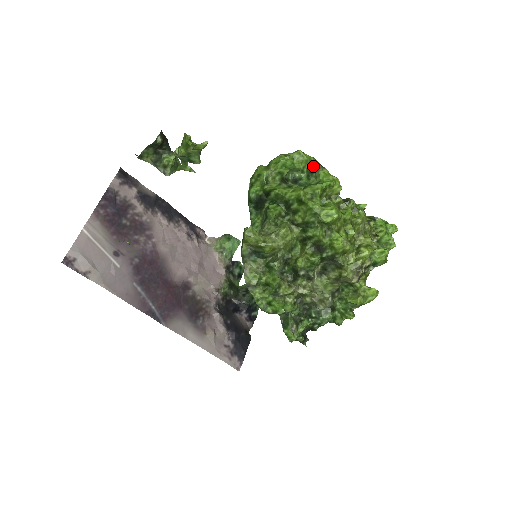
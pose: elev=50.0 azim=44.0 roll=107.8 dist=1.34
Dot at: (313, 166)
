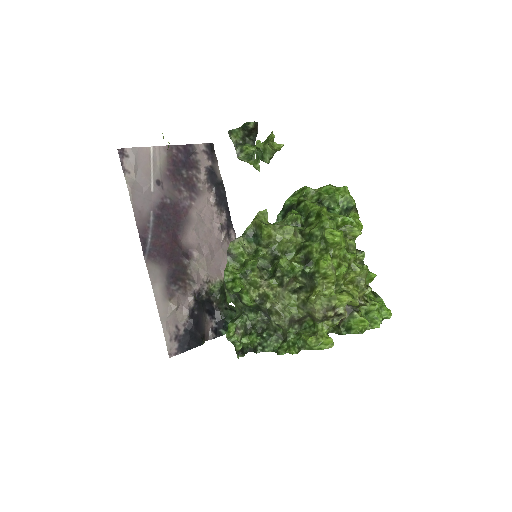
Dot at: (350, 206)
